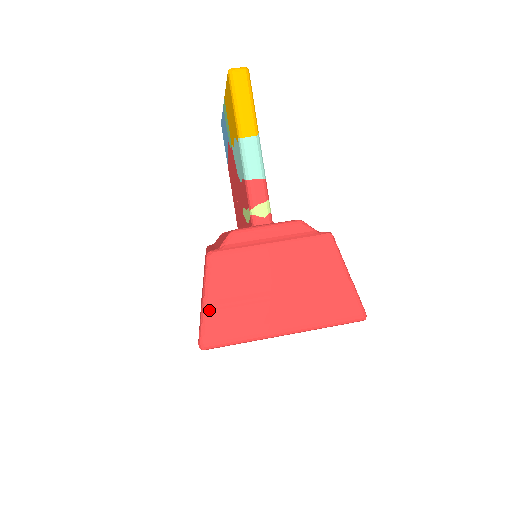
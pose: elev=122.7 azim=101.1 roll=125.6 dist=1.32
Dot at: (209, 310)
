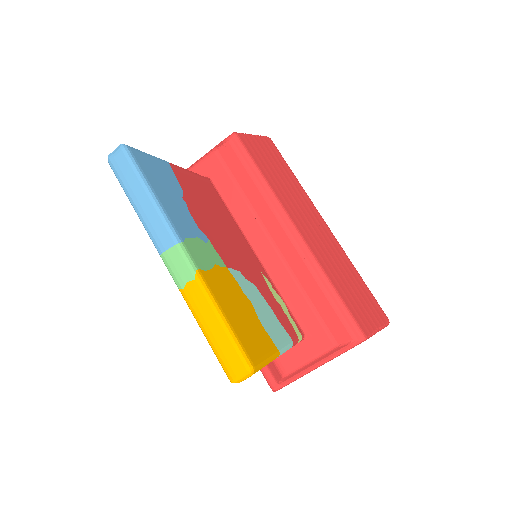
Dot at: occluded
